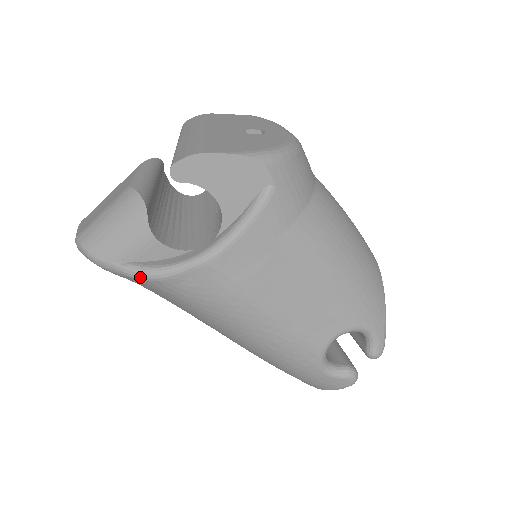
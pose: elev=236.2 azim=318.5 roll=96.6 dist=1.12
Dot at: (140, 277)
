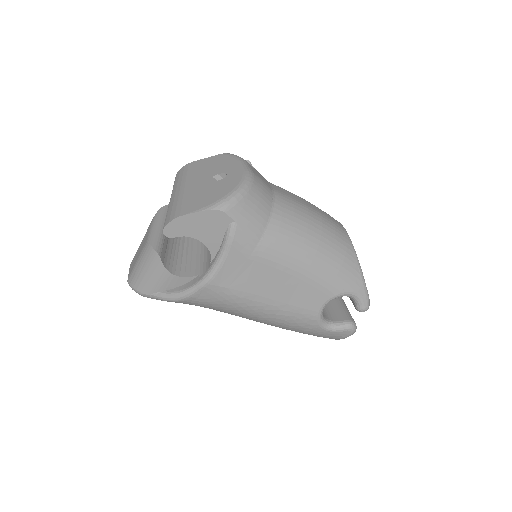
Dot at: (171, 300)
